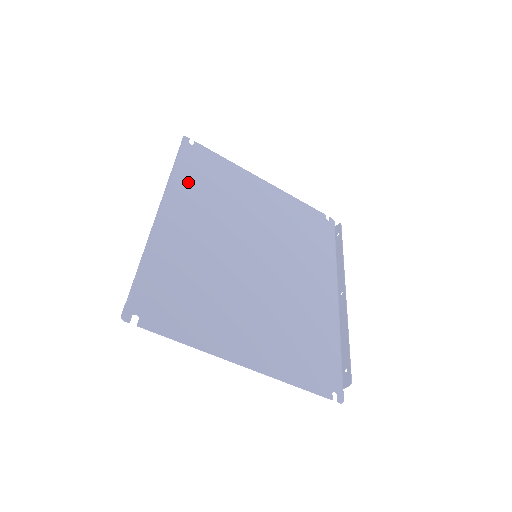
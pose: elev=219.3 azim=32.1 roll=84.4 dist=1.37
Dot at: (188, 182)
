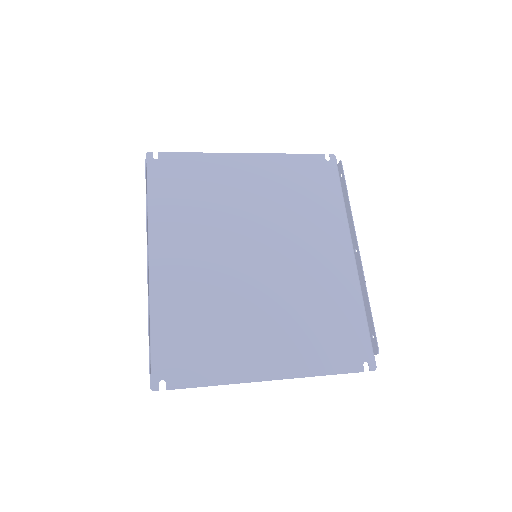
Dot at: (166, 210)
